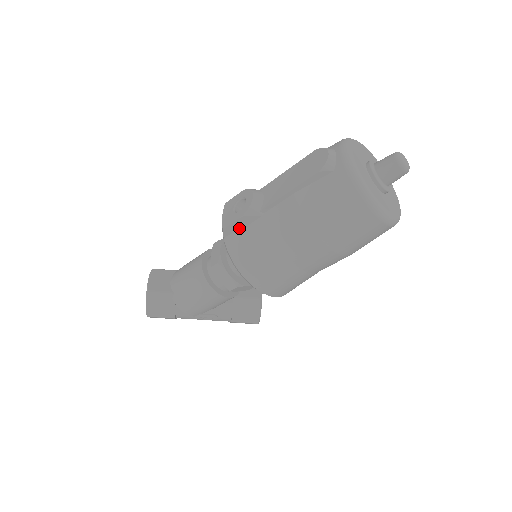
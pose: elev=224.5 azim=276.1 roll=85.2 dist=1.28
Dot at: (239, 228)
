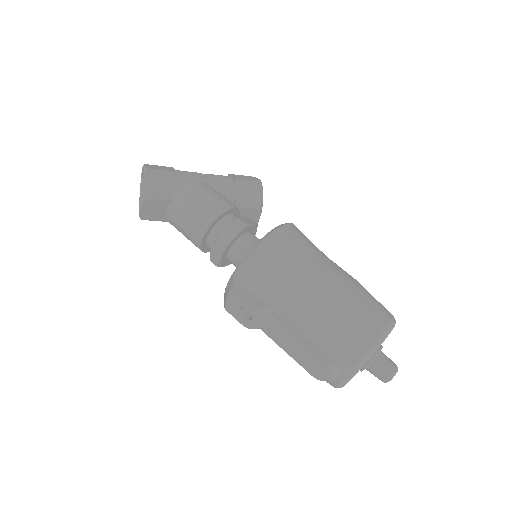
Dot at: occluded
